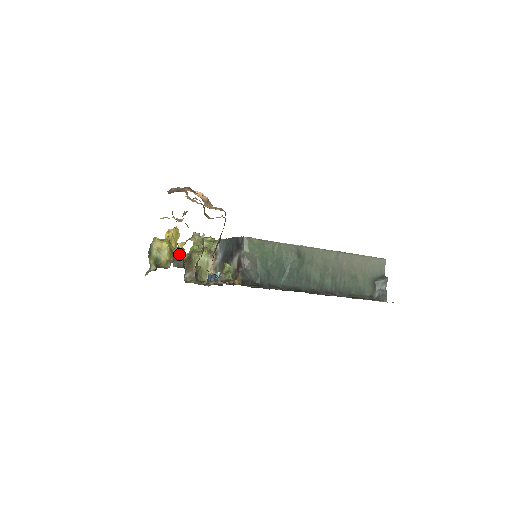
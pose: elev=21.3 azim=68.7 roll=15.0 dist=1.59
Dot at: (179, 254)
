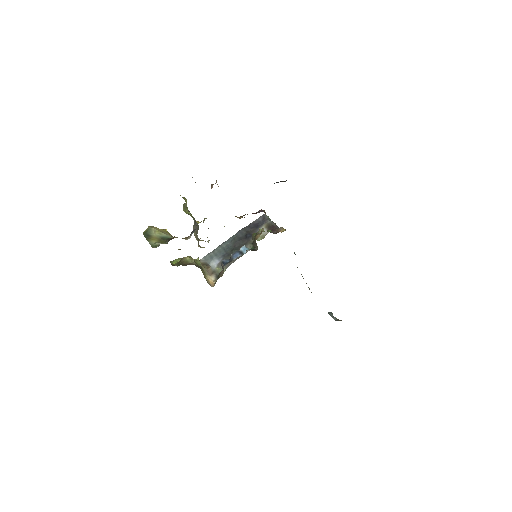
Dot at: occluded
